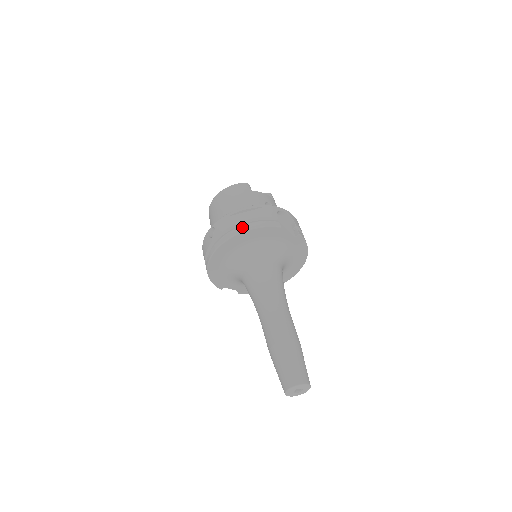
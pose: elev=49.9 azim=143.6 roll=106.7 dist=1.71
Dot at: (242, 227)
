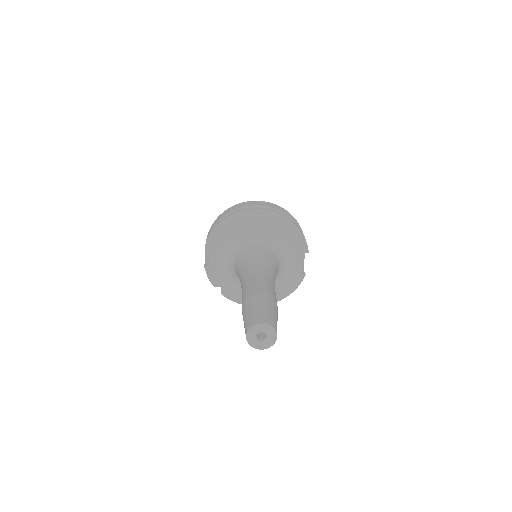
Dot at: occluded
